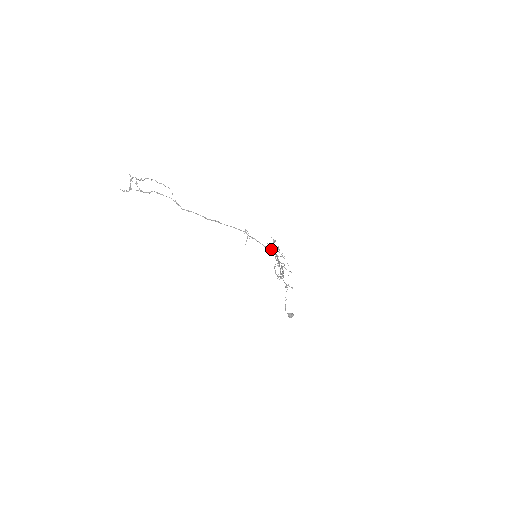
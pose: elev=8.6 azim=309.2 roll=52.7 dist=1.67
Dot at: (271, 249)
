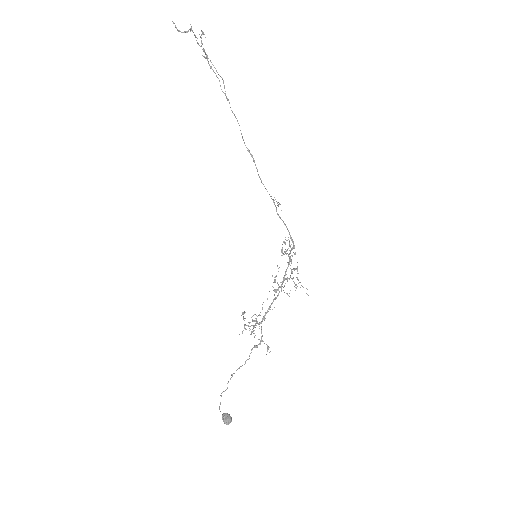
Dot at: (293, 244)
